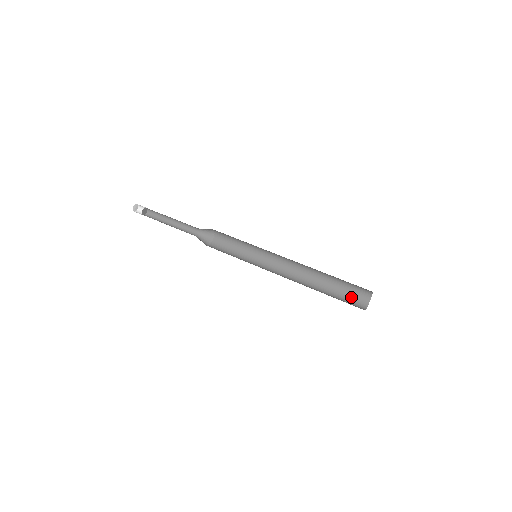
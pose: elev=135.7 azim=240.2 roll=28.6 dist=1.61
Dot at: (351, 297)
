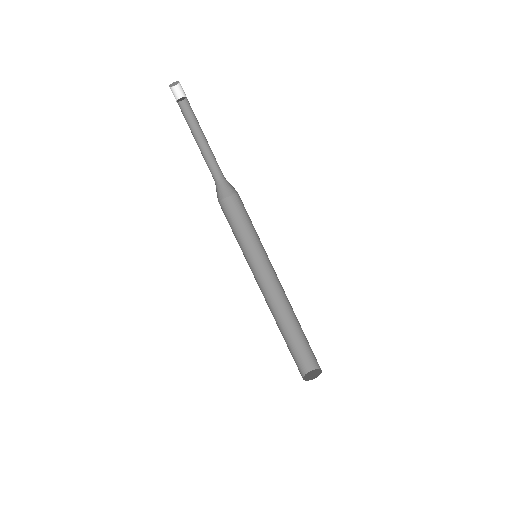
Dot at: (311, 353)
